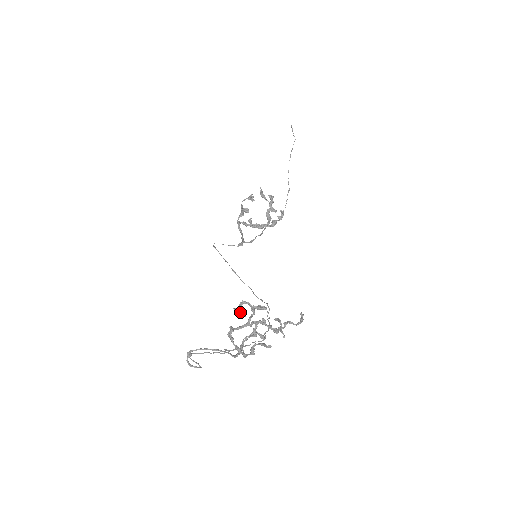
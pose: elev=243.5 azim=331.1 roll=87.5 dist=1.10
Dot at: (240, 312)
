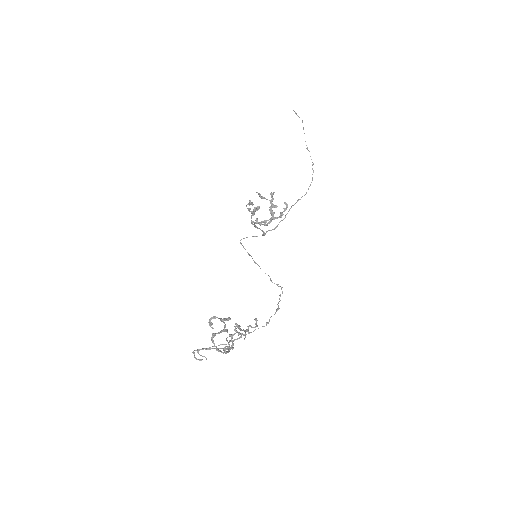
Dot at: (210, 326)
